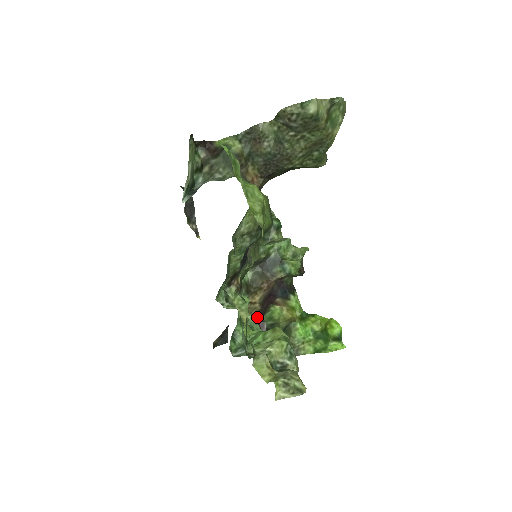
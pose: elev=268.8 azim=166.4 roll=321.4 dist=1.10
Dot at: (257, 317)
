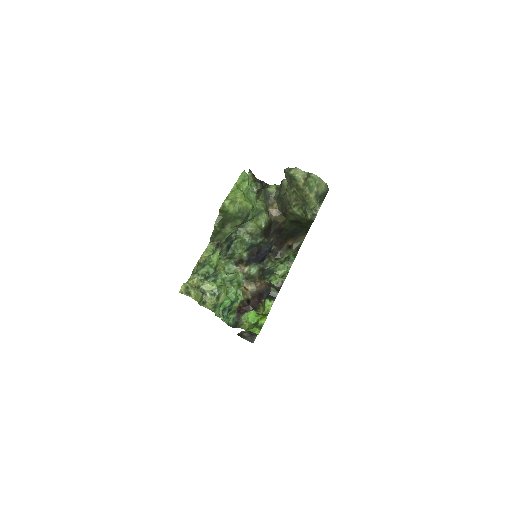
Dot at: (251, 307)
